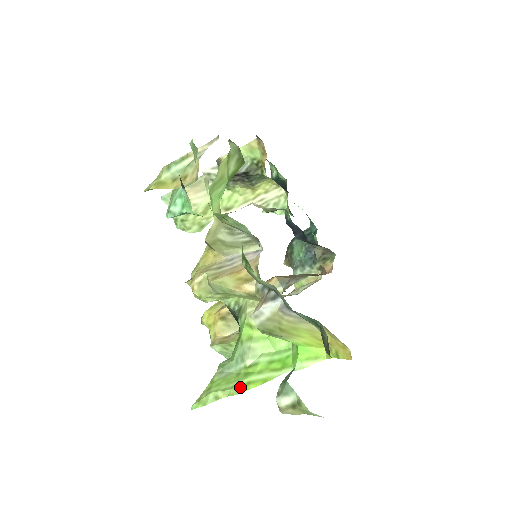
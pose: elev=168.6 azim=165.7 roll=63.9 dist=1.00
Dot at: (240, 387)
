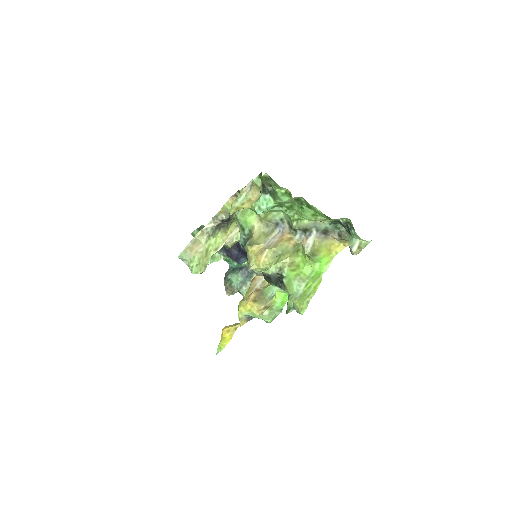
Dot at: (313, 290)
